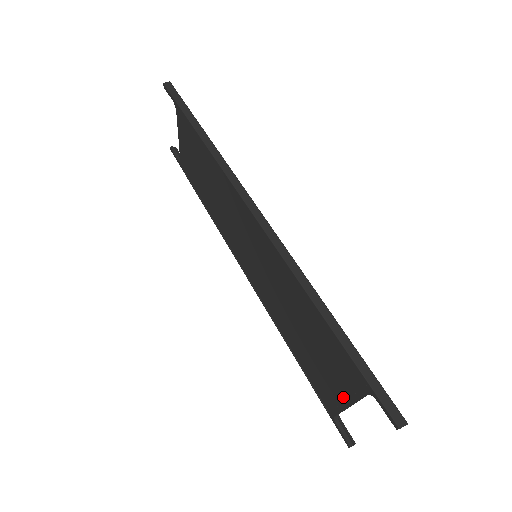
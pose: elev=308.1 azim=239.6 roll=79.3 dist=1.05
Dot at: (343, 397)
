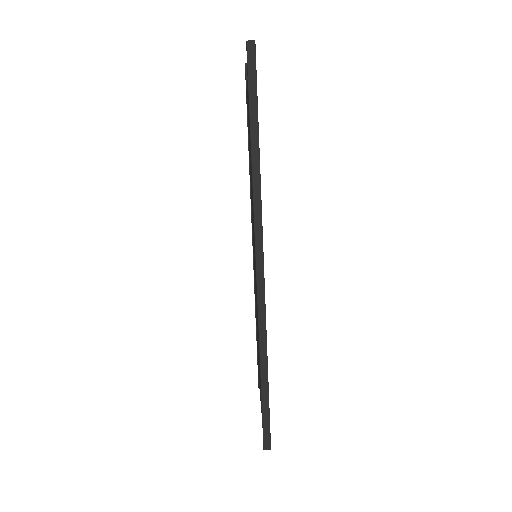
Dot at: occluded
